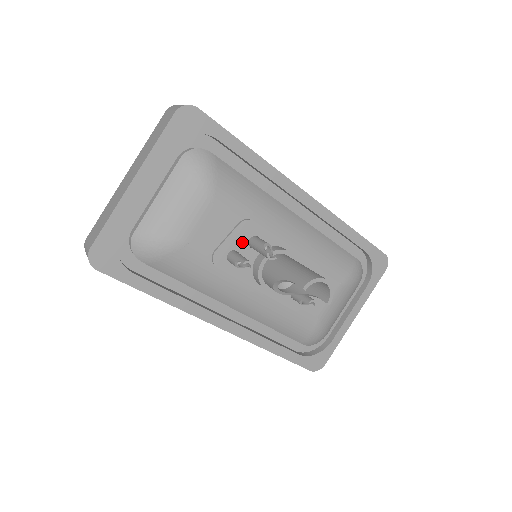
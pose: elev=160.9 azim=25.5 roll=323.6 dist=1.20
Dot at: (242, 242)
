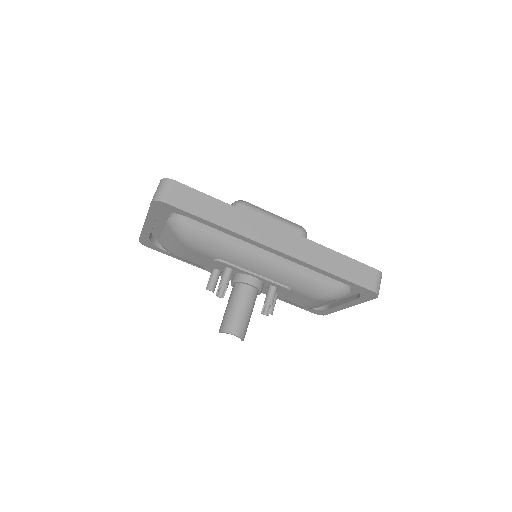
Dot at: (220, 267)
